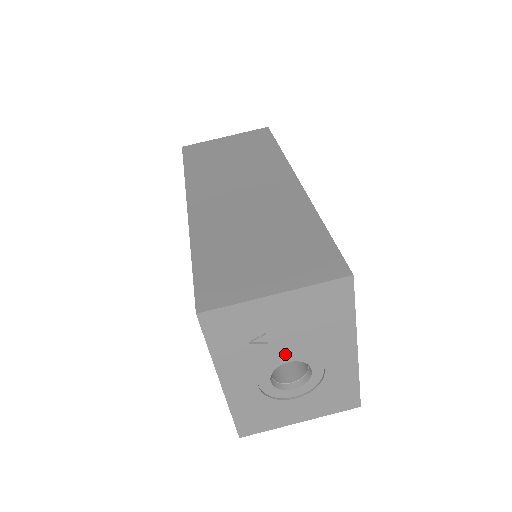
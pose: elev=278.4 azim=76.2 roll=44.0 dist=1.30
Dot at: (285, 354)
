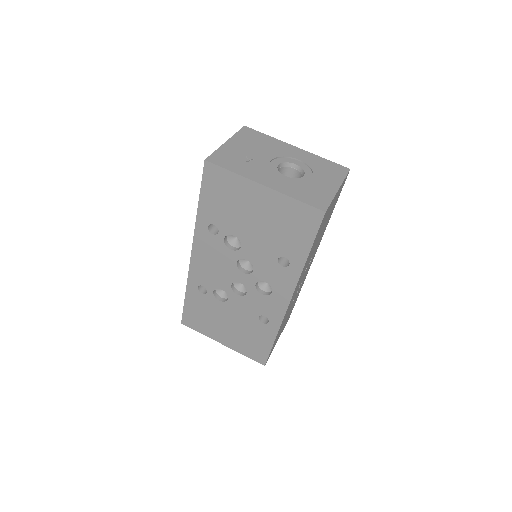
Dot at: (269, 161)
